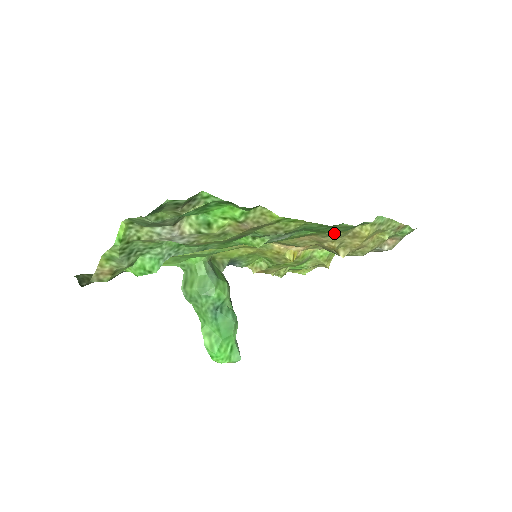
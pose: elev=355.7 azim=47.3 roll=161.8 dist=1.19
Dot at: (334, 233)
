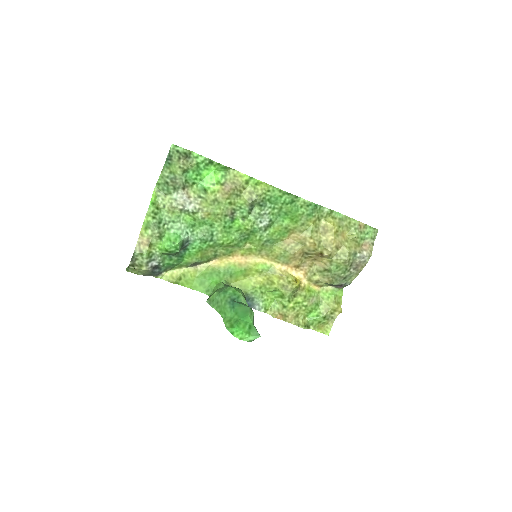
Dot at: (305, 224)
